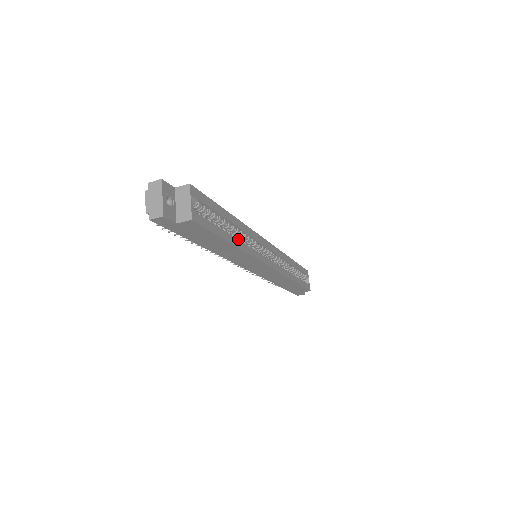
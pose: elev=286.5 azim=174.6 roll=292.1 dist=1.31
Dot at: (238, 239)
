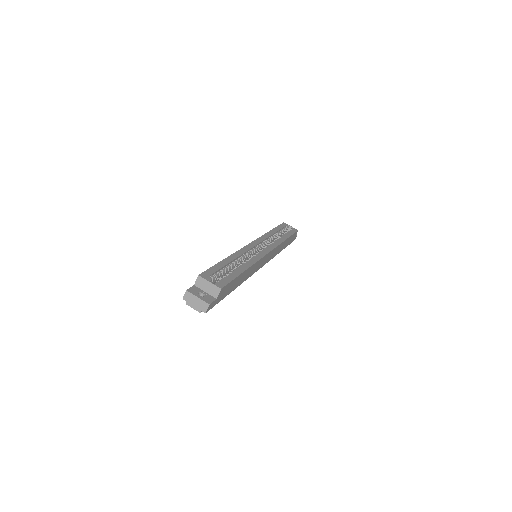
Dot at: (243, 264)
